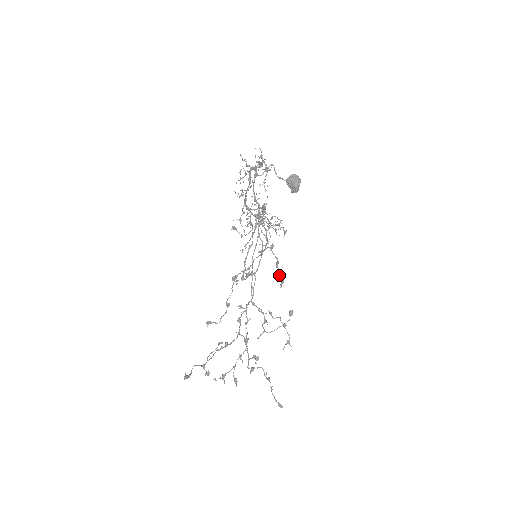
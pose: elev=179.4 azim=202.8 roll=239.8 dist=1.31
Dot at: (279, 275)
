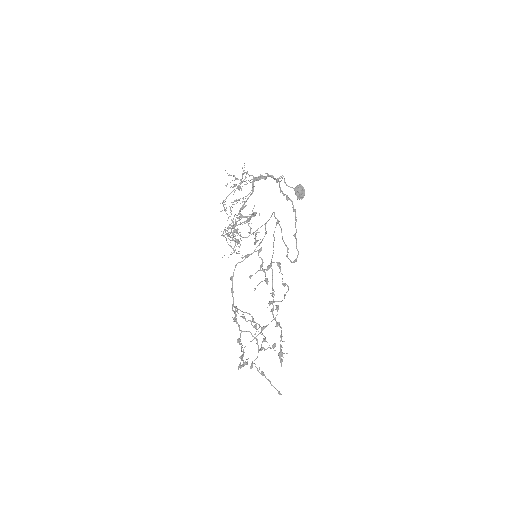
Dot at: (265, 275)
